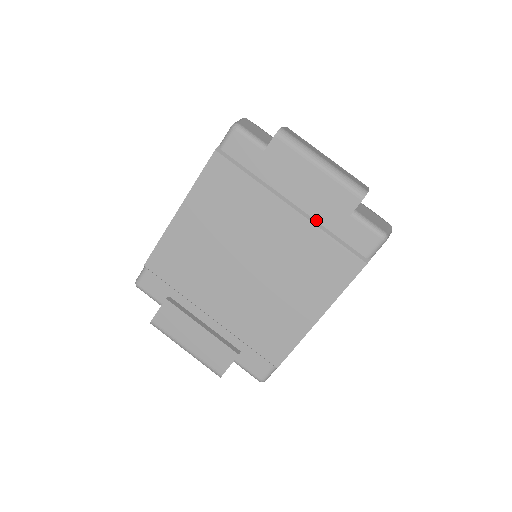
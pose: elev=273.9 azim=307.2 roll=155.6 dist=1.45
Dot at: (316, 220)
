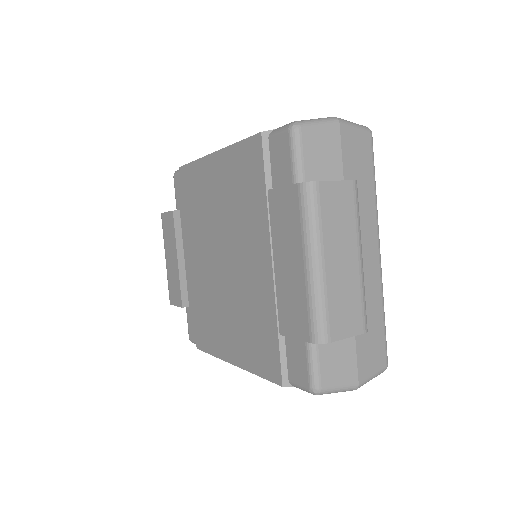
Dot at: occluded
